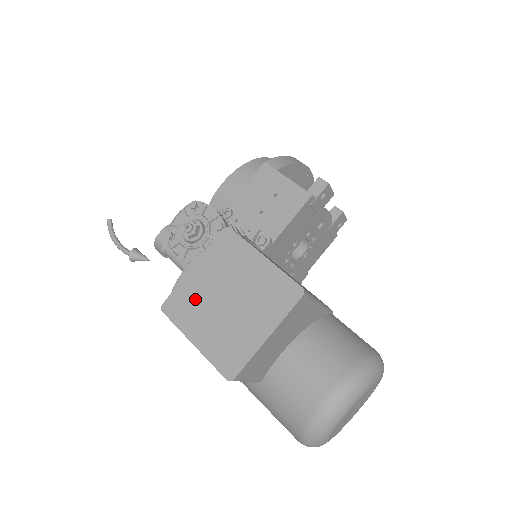
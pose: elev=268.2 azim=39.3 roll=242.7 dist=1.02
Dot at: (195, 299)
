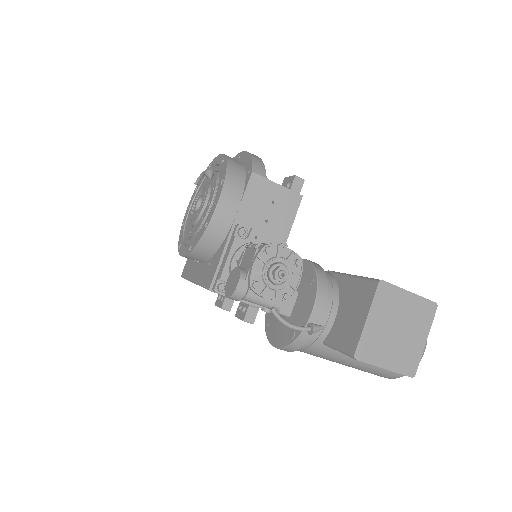
Dot at: (376, 340)
